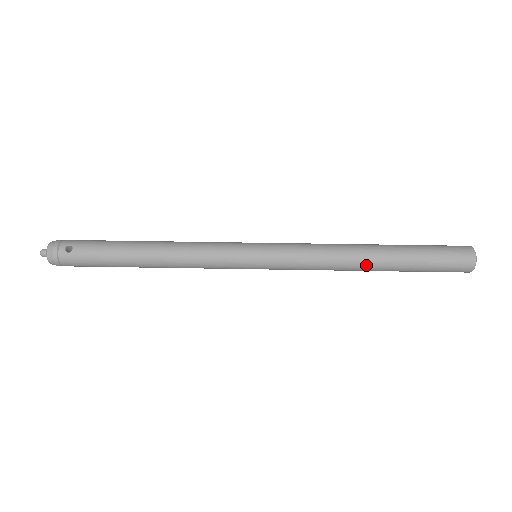
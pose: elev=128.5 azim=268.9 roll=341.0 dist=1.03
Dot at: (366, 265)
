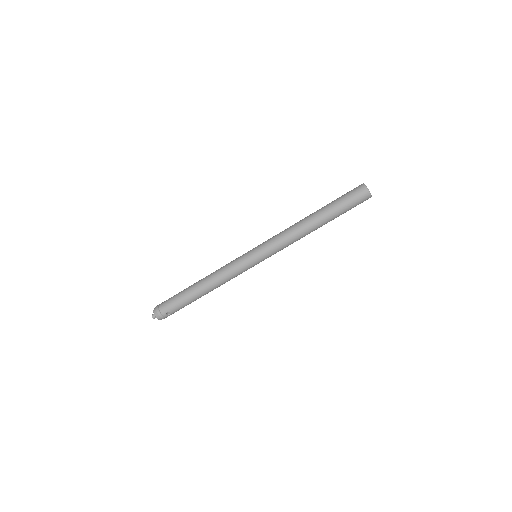
Dot at: occluded
